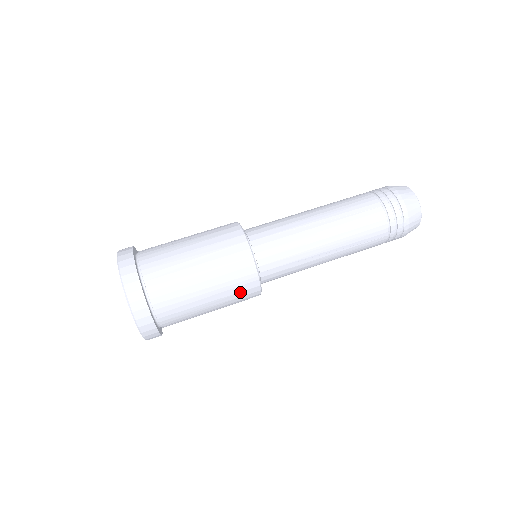
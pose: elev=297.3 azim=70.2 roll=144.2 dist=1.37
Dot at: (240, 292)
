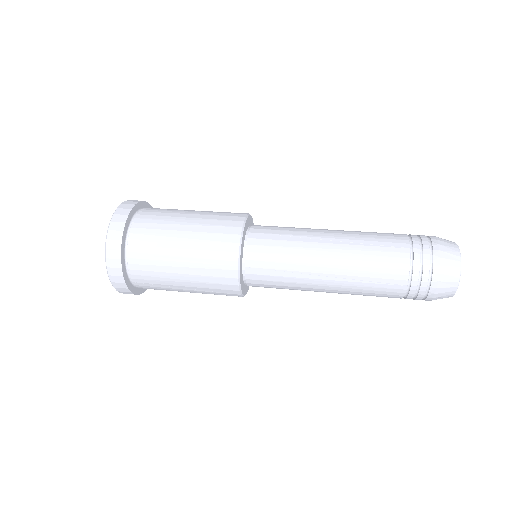
Dot at: (216, 277)
